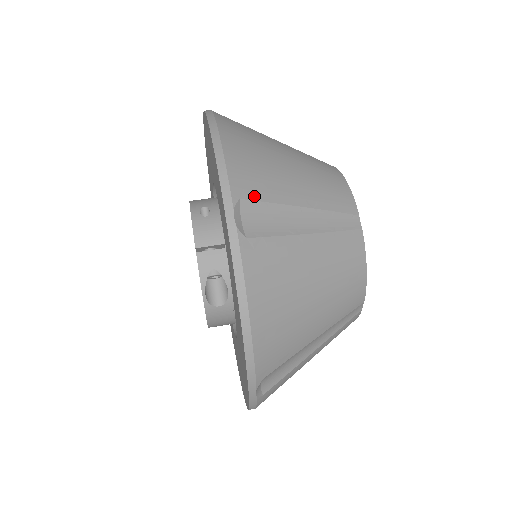
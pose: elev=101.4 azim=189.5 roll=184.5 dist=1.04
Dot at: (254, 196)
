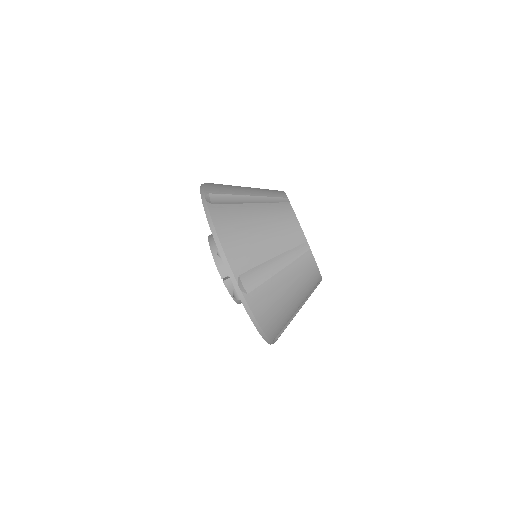
Dot at: (246, 269)
